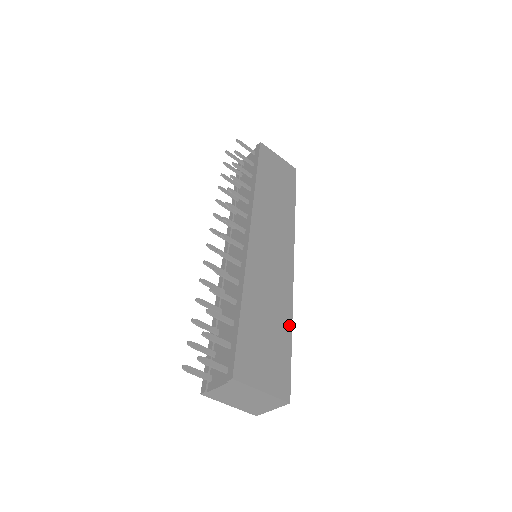
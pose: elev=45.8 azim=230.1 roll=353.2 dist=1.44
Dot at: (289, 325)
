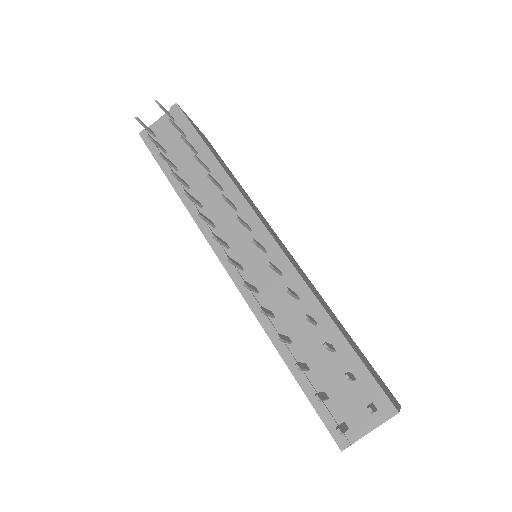
Dot at: (342, 325)
